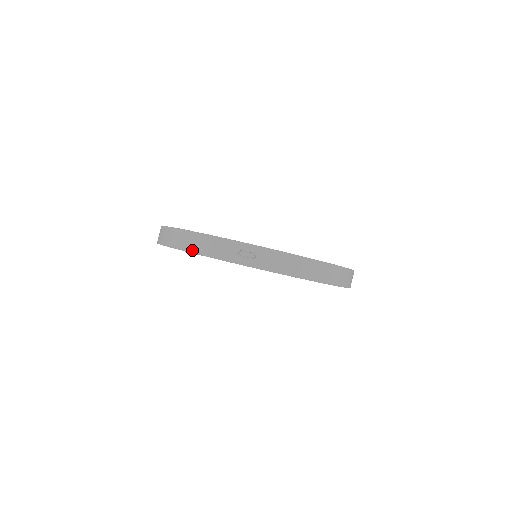
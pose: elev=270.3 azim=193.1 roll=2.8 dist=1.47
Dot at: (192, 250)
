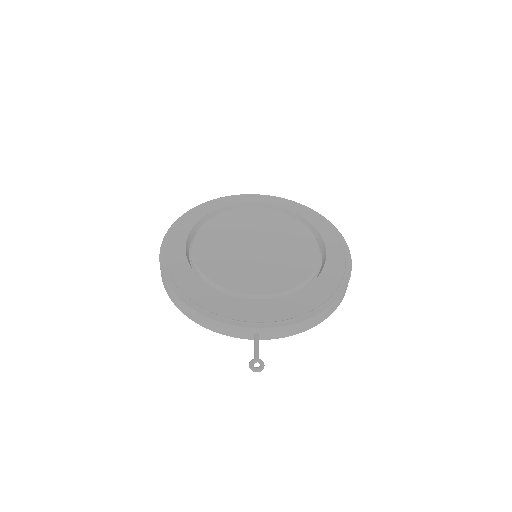
Dot at: (203, 326)
